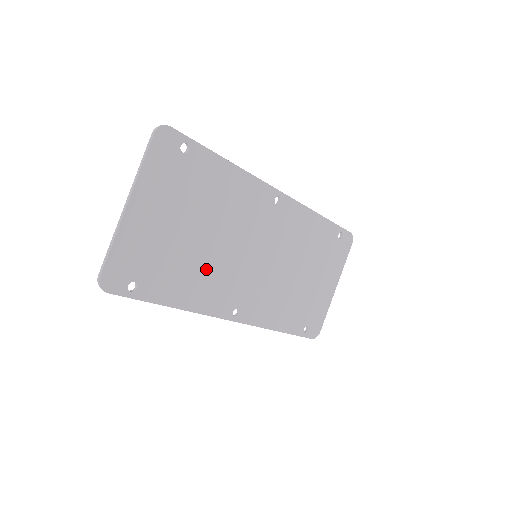
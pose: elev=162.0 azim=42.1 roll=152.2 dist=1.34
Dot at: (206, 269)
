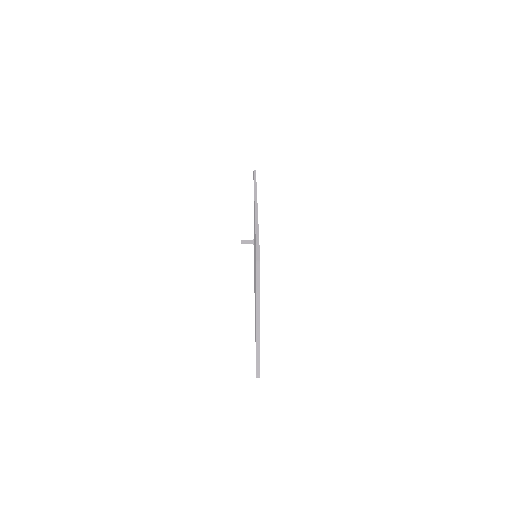
Dot at: occluded
